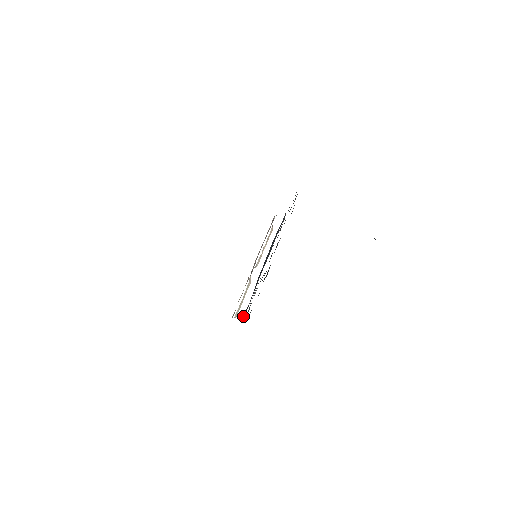
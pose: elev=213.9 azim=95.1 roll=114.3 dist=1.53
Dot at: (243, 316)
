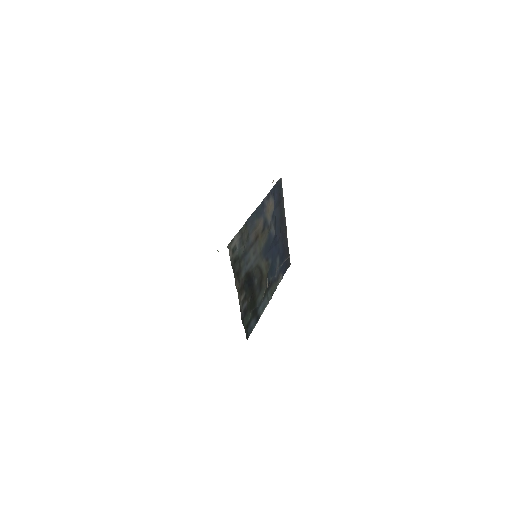
Dot at: (288, 266)
